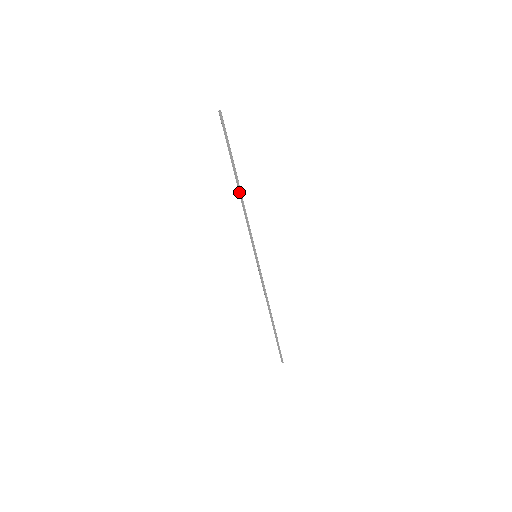
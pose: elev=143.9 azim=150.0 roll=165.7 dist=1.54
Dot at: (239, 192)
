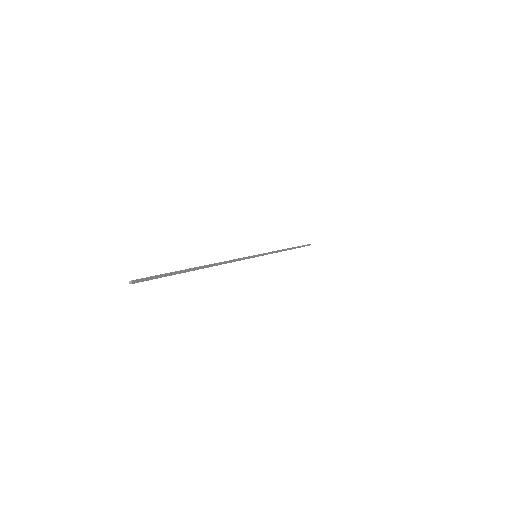
Dot at: occluded
